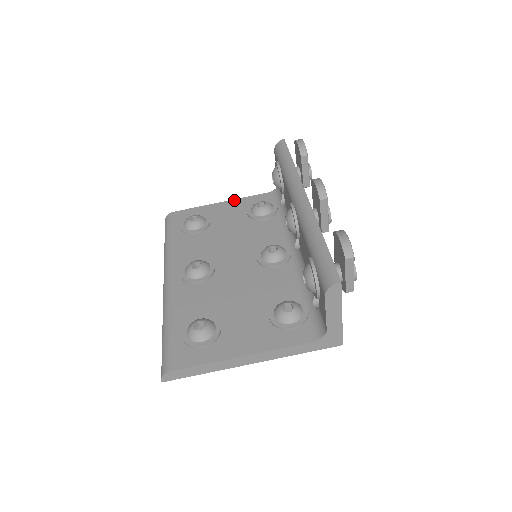
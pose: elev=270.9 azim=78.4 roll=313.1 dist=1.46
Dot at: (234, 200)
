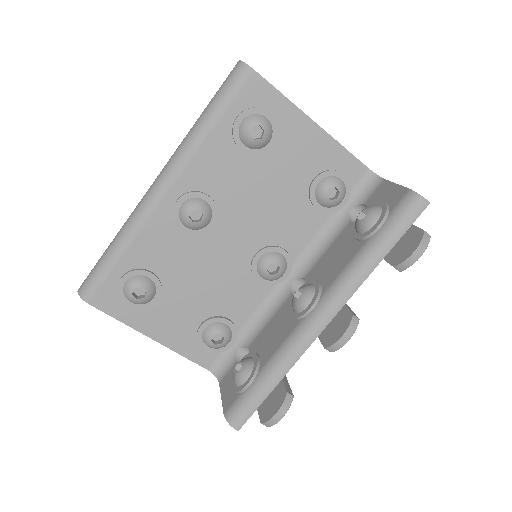
Dot at: (328, 137)
